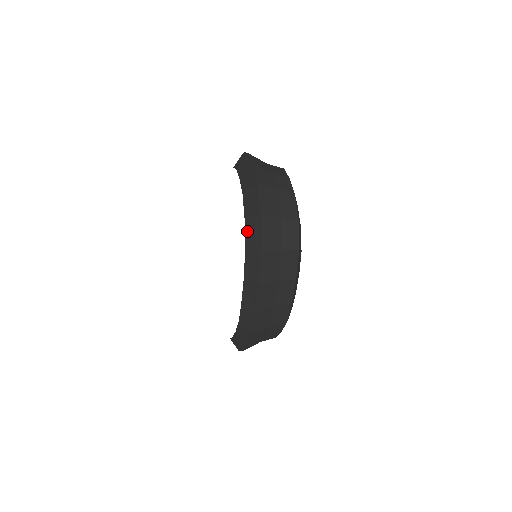
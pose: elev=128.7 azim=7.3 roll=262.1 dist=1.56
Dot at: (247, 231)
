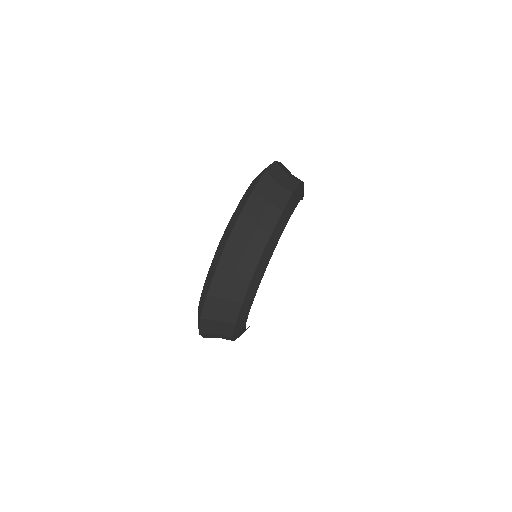
Dot at: (260, 173)
